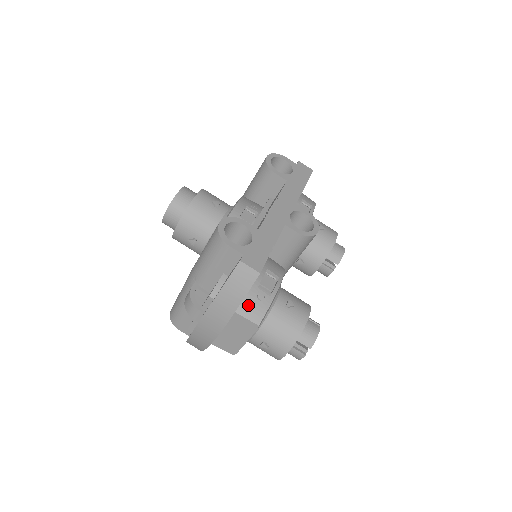
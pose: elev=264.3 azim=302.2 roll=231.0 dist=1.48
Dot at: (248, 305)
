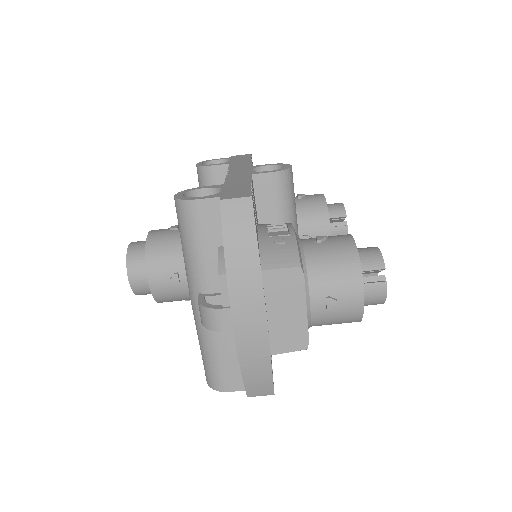
Dot at: (271, 255)
